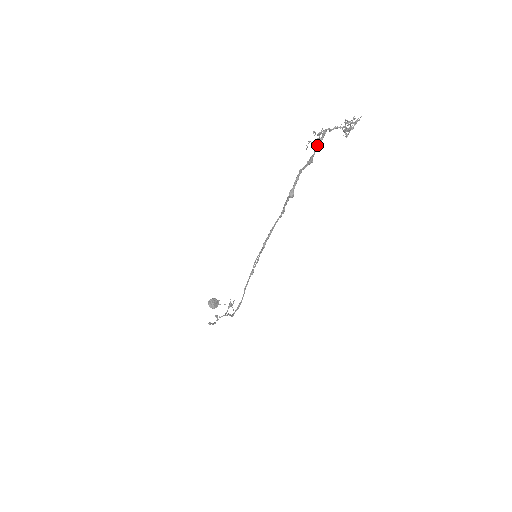
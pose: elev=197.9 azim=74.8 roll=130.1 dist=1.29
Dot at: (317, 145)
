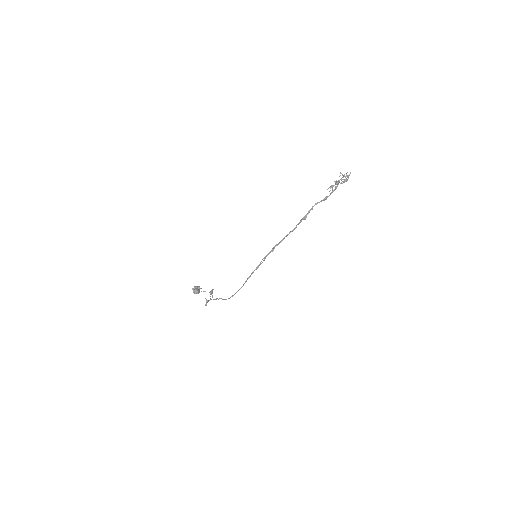
Dot at: (334, 190)
